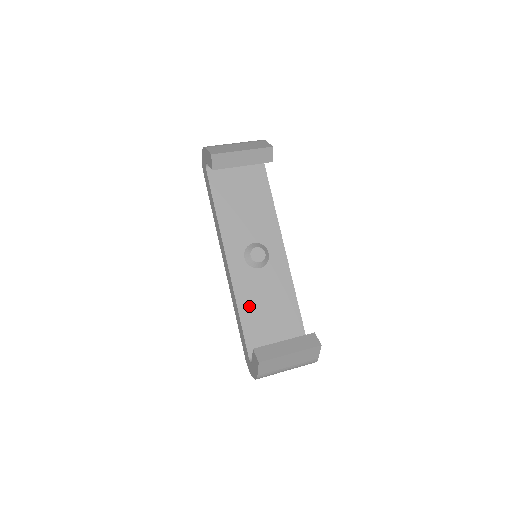
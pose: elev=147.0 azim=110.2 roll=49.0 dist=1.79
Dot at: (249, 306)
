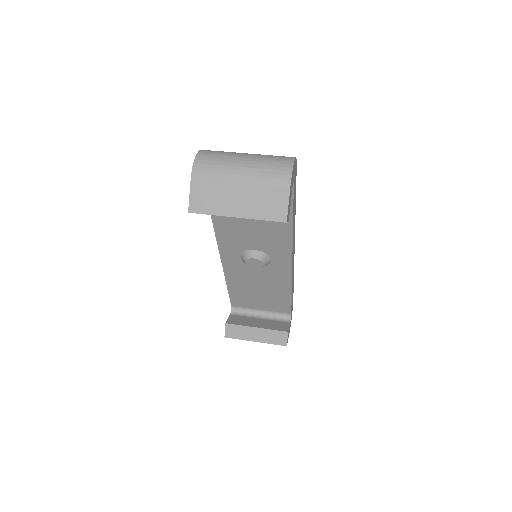
Dot at: (238, 284)
